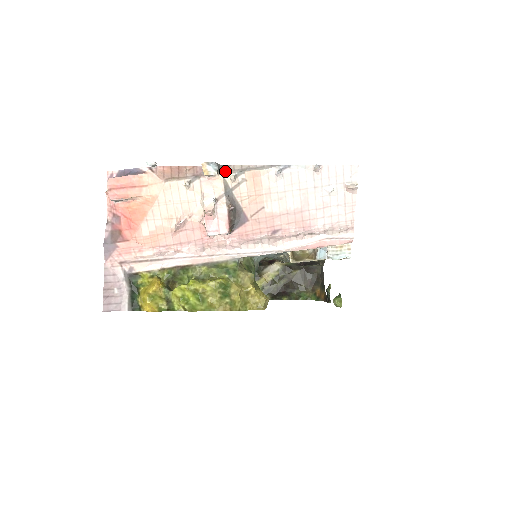
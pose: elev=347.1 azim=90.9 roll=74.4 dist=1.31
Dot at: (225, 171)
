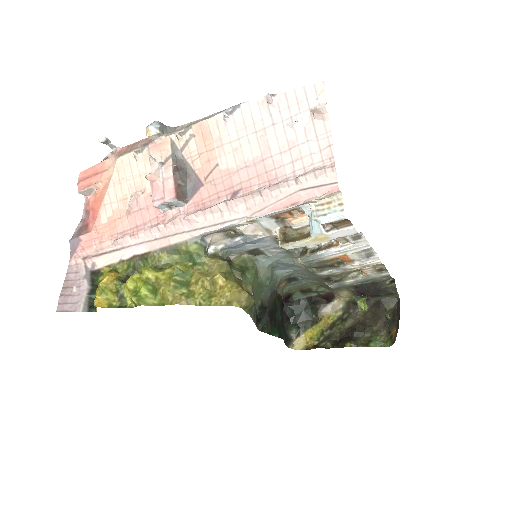
Dot at: (173, 131)
